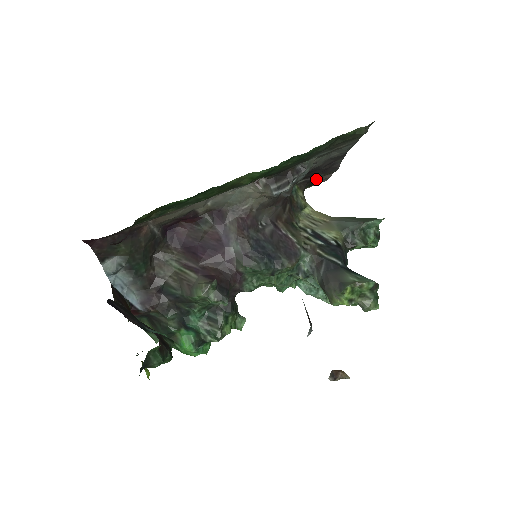
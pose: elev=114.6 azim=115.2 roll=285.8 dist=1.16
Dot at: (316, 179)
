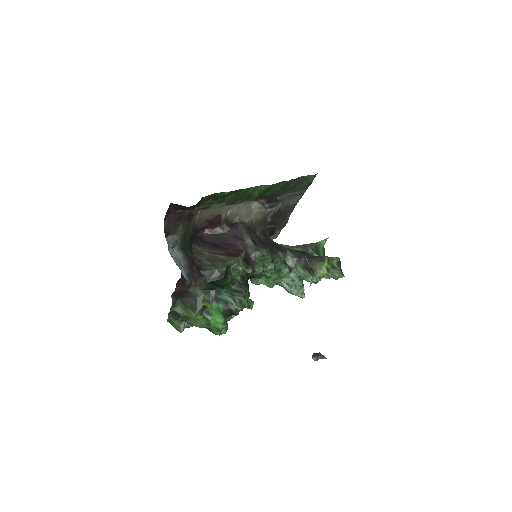
Dot at: (273, 230)
